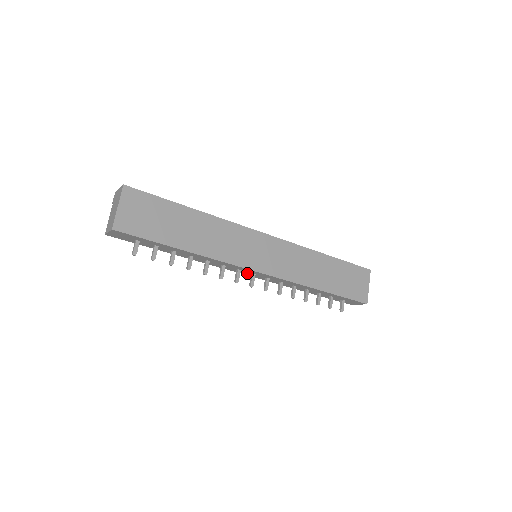
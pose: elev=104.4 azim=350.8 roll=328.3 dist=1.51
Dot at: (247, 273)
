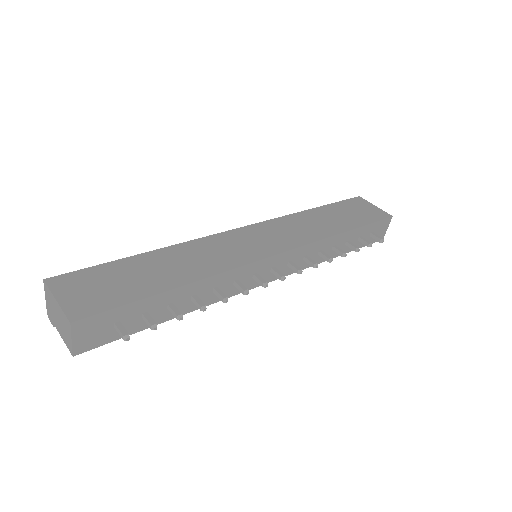
Dot at: (266, 276)
